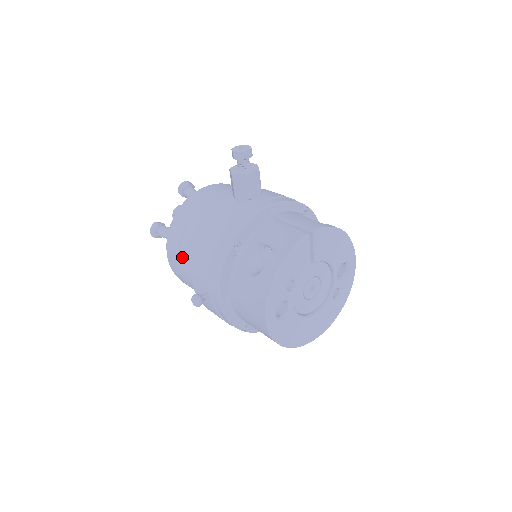
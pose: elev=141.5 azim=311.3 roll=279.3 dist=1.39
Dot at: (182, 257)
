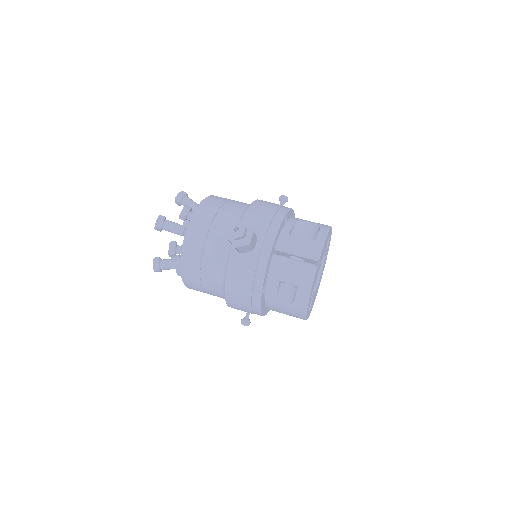
Dot at: (207, 291)
